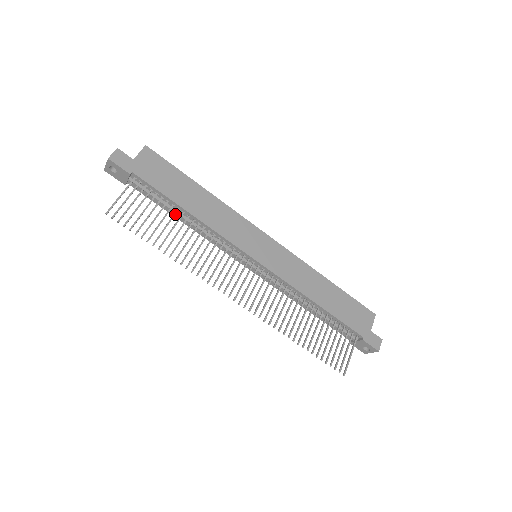
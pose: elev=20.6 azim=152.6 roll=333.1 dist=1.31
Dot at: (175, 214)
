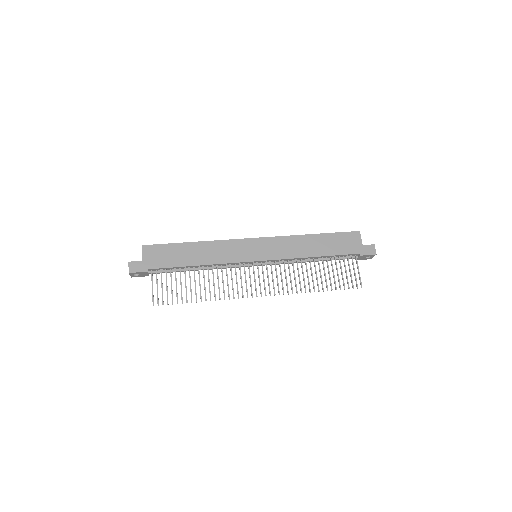
Dot at: occluded
